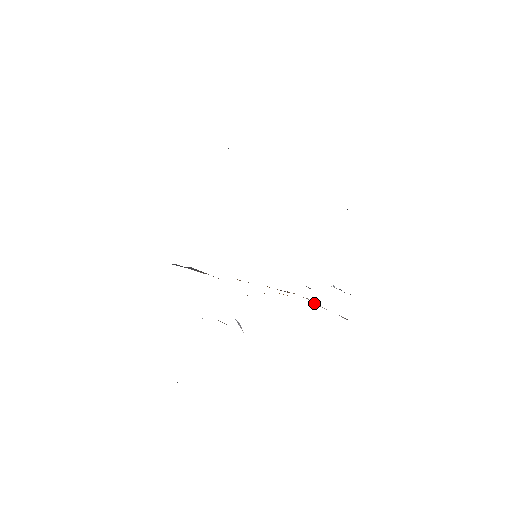
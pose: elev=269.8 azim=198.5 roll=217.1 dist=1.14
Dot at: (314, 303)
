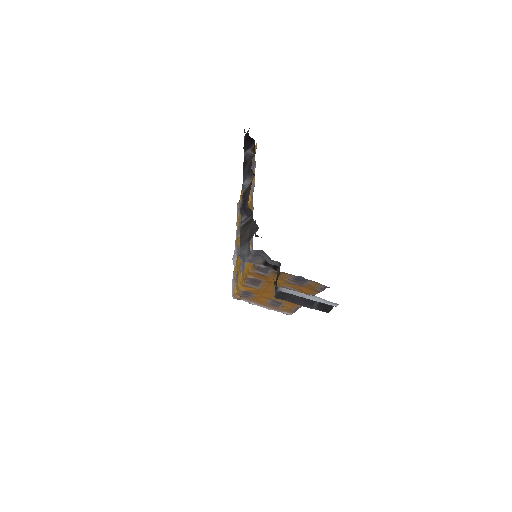
Dot at: (260, 305)
